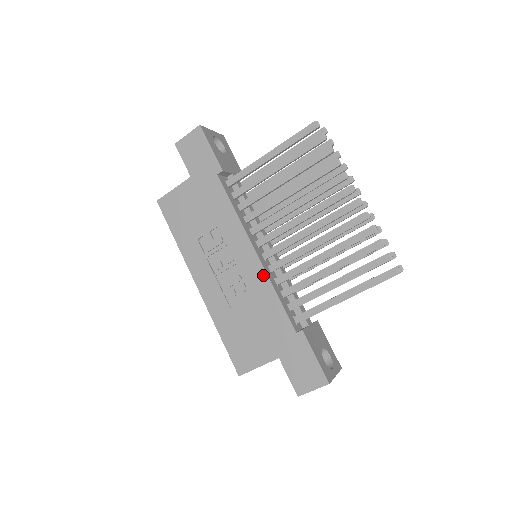
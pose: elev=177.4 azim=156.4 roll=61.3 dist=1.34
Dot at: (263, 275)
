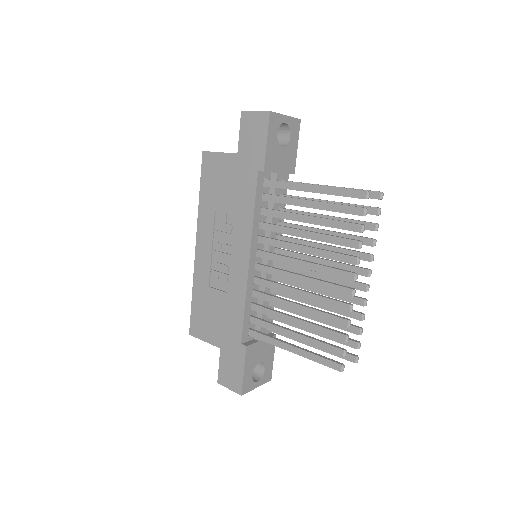
Dot at: (244, 283)
